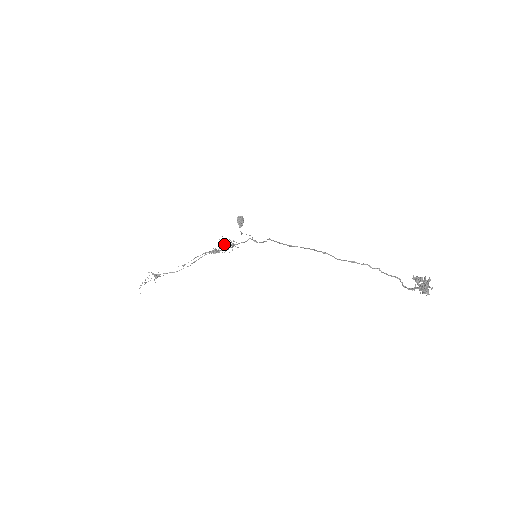
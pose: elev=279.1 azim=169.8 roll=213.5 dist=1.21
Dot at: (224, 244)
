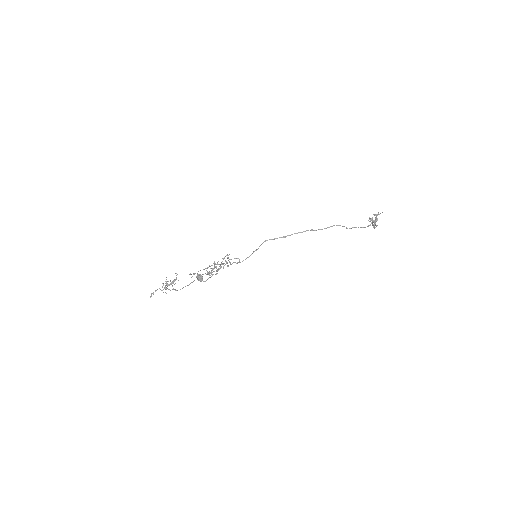
Dot at: (225, 256)
